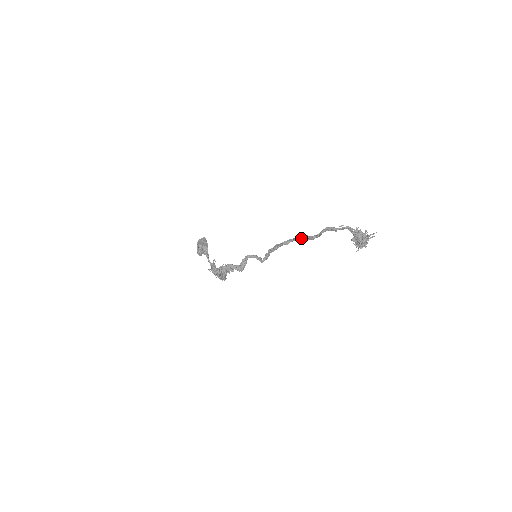
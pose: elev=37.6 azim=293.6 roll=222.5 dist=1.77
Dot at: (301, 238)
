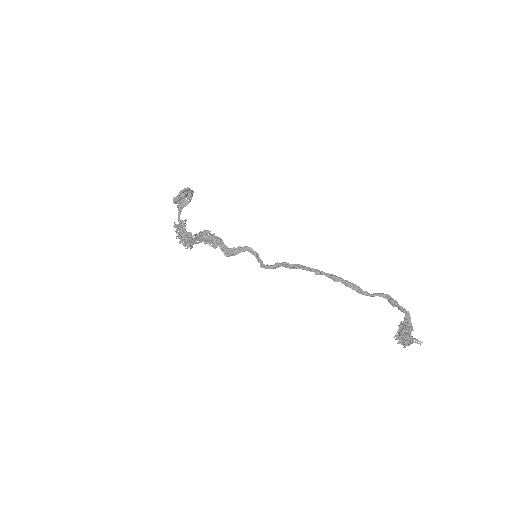
Dot at: (344, 281)
